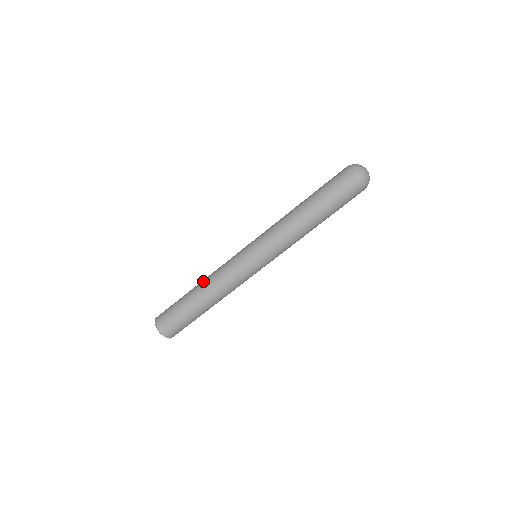
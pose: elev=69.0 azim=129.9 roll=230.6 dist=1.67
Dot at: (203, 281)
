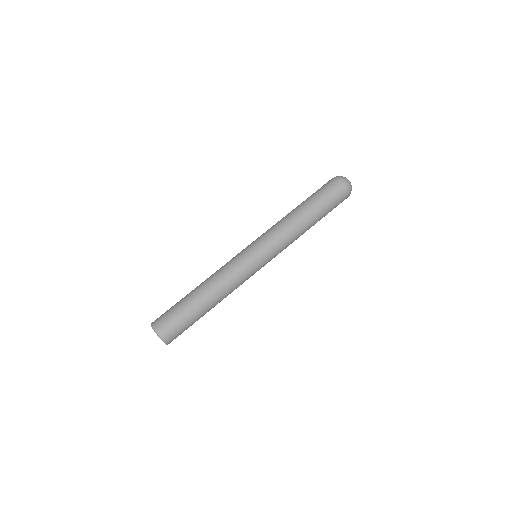
Dot at: occluded
